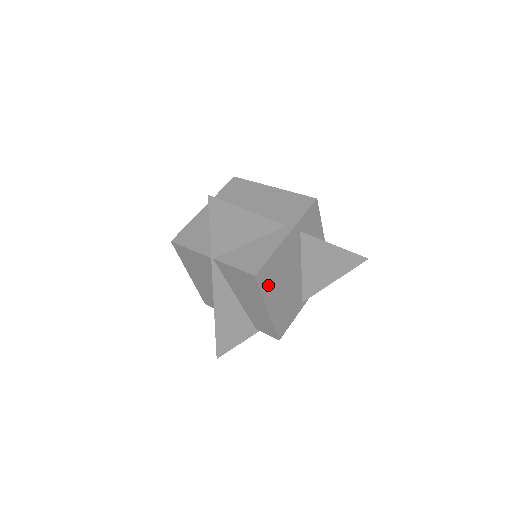
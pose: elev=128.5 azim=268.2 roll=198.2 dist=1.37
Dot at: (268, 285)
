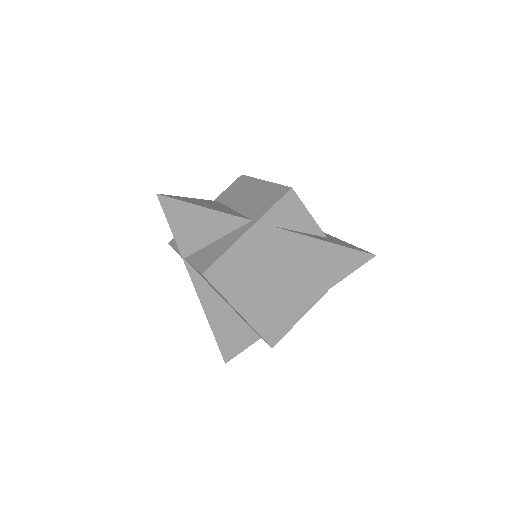
Dot at: (230, 285)
